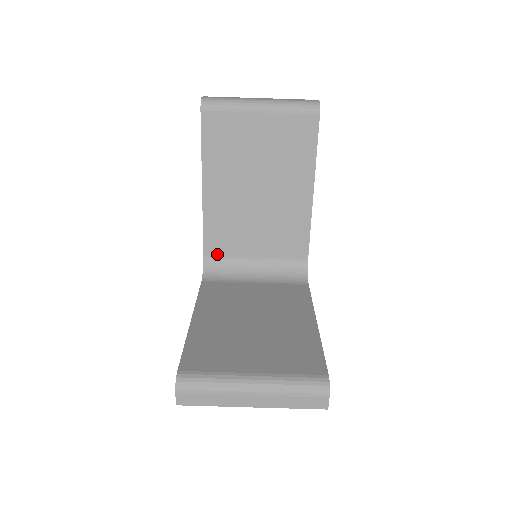
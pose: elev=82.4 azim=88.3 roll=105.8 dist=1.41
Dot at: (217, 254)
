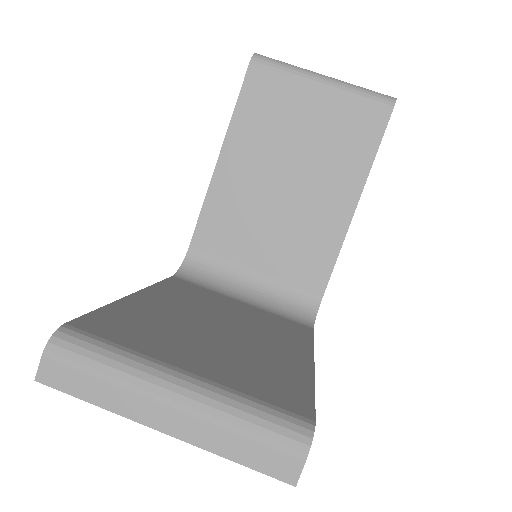
Dot at: (206, 252)
